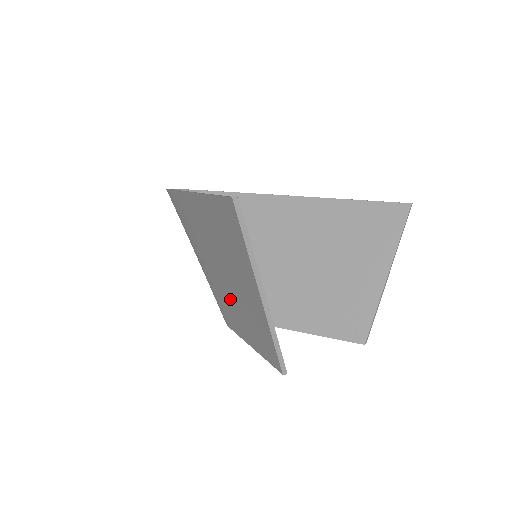
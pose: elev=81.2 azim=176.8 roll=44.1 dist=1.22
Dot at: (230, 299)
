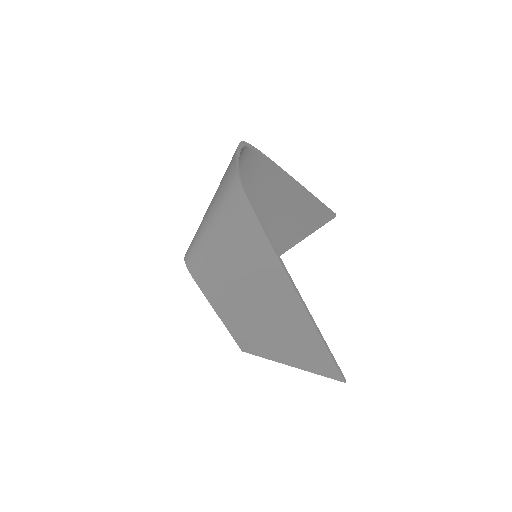
Dot at: (236, 307)
